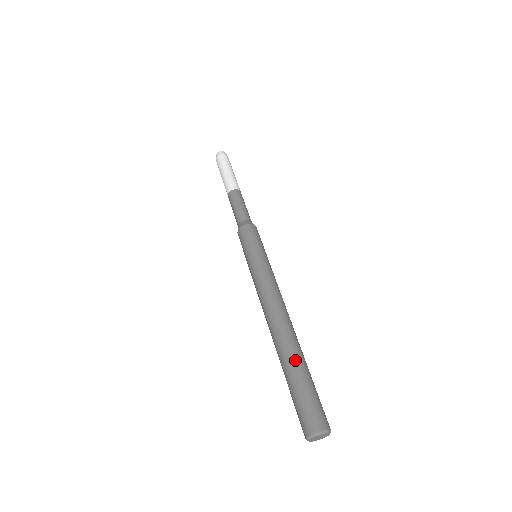
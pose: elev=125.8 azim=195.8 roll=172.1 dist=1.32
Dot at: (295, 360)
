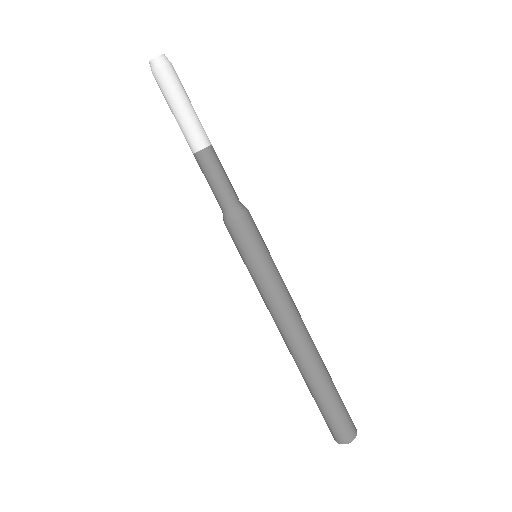
Dot at: (315, 389)
